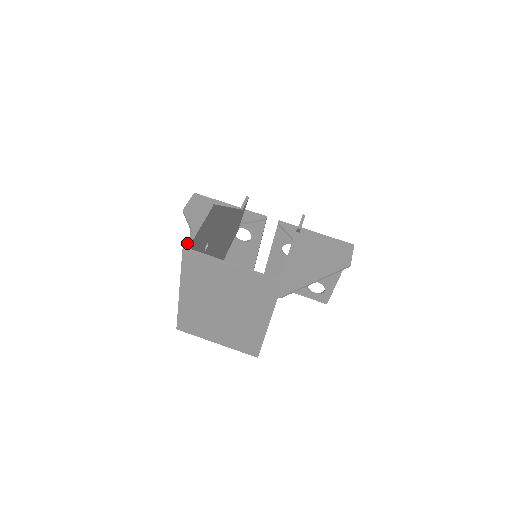
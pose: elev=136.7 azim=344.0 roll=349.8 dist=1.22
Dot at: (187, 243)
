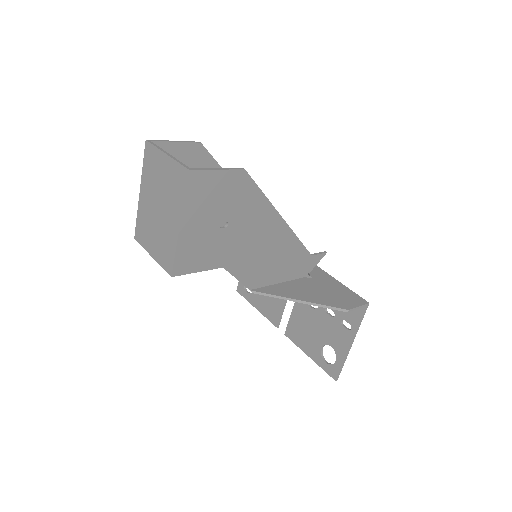
Dot at: (154, 140)
